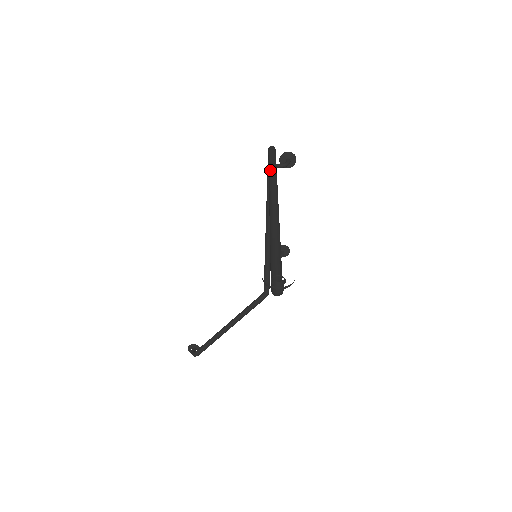
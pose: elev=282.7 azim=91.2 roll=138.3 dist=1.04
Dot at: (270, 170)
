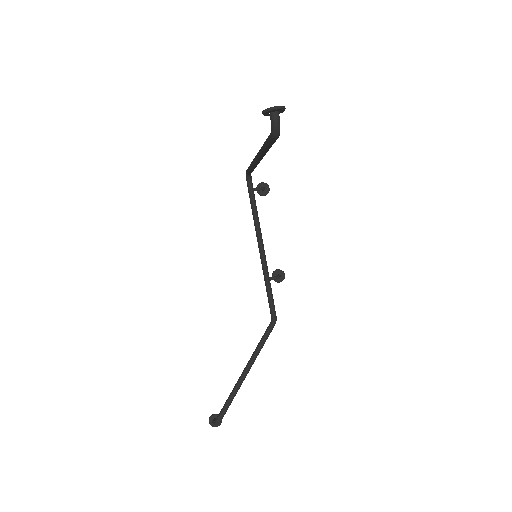
Dot at: occluded
